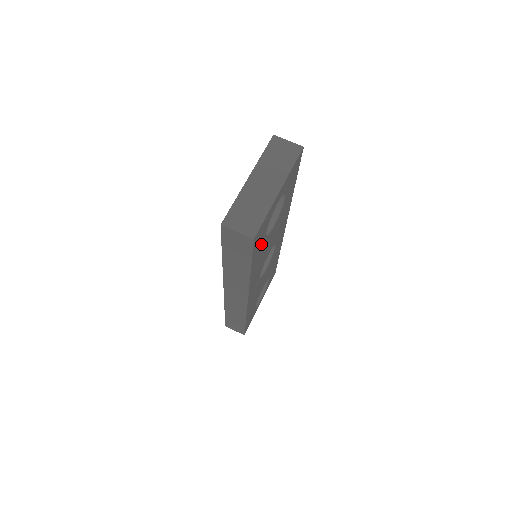
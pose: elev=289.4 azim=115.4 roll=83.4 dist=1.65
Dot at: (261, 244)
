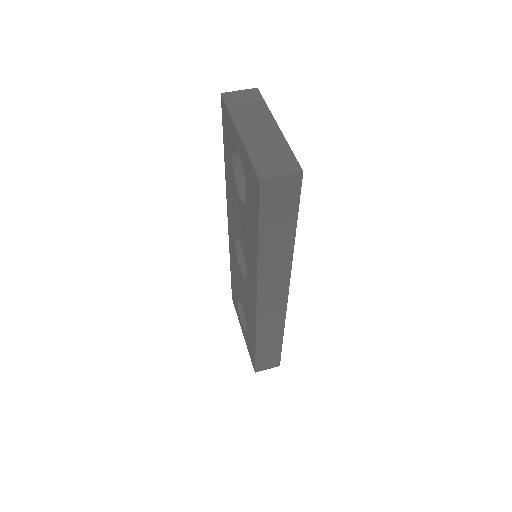
Dot at: occluded
